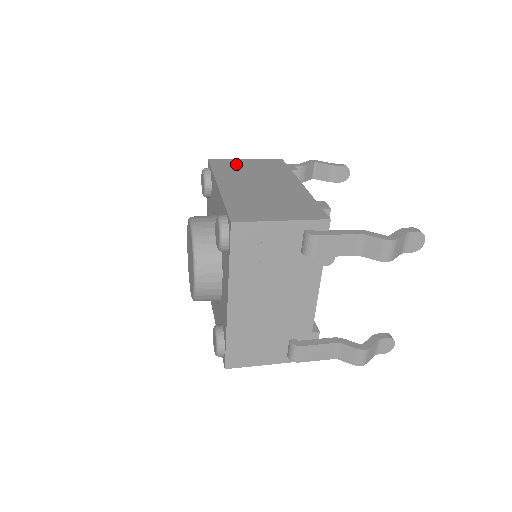
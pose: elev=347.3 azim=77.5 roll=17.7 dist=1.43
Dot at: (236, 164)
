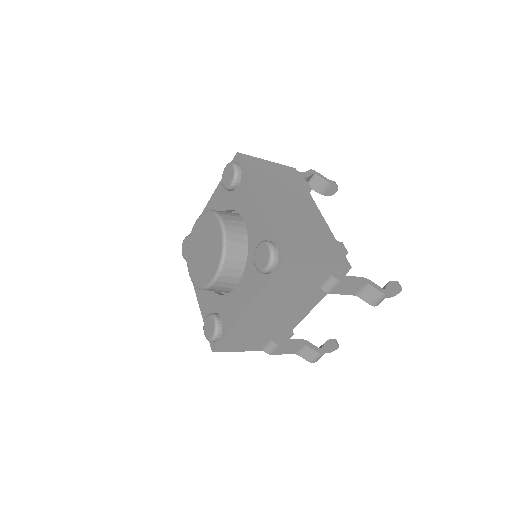
Dot at: (263, 167)
